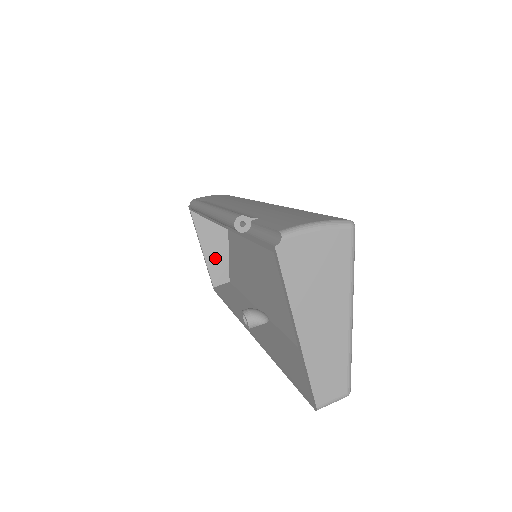
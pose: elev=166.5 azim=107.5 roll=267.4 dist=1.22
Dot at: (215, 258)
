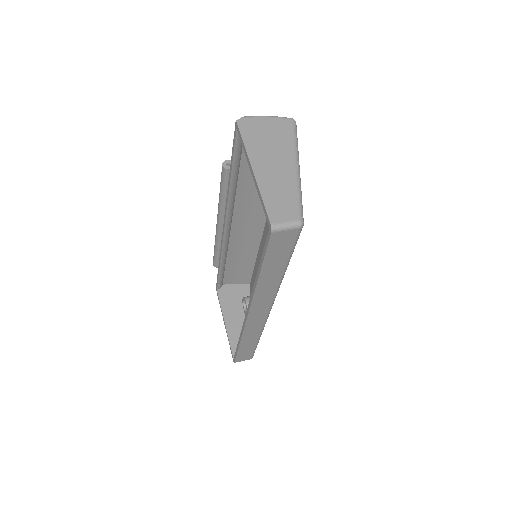
Dot at: (236, 332)
